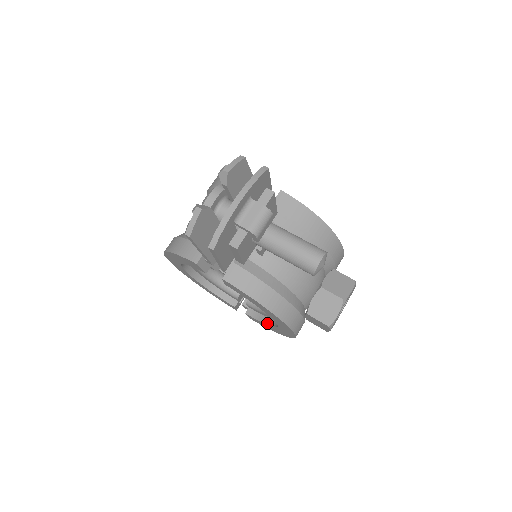
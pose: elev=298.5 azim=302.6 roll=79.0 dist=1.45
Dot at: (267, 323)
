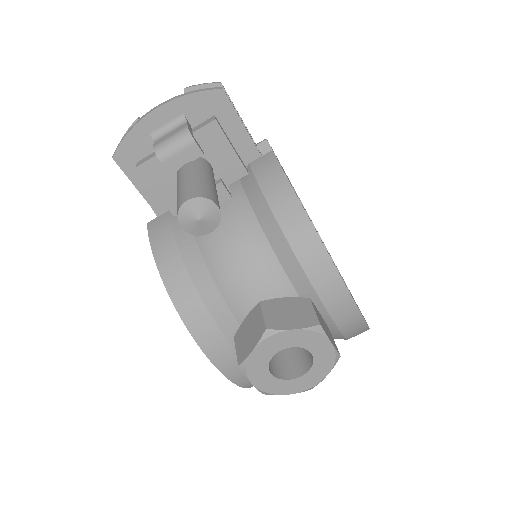
Dot at: occluded
